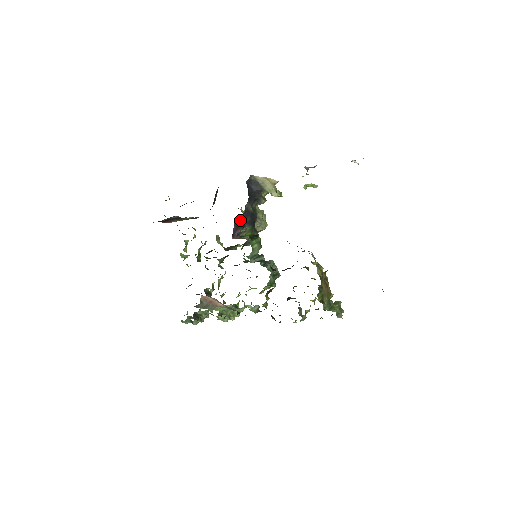
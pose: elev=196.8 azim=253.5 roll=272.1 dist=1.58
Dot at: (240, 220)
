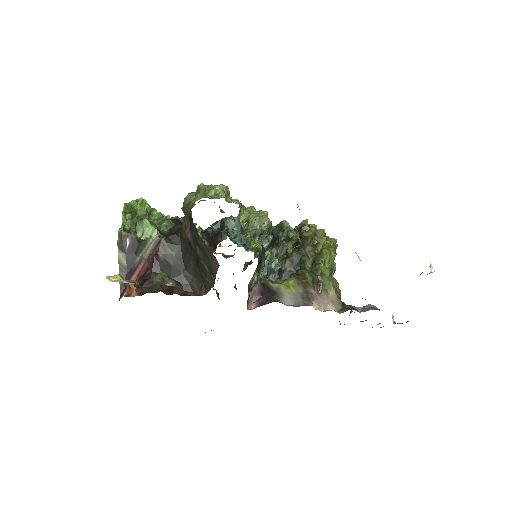
Dot at: occluded
